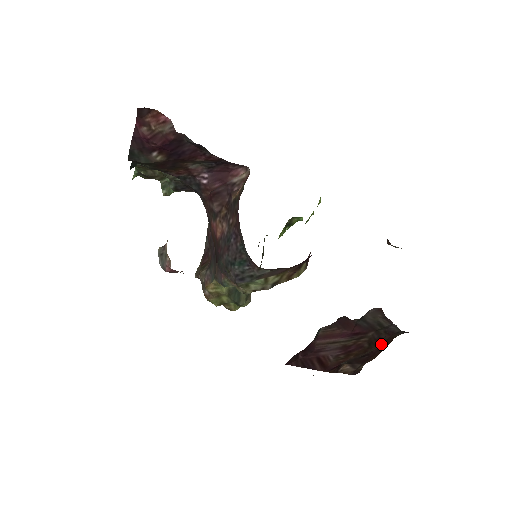
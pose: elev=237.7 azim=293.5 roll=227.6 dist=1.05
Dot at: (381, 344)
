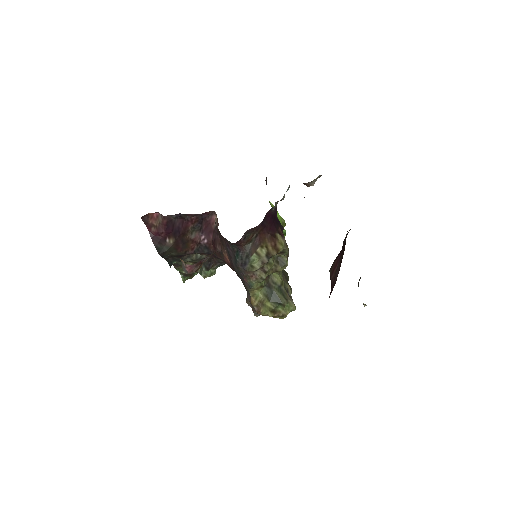
Dot at: occluded
